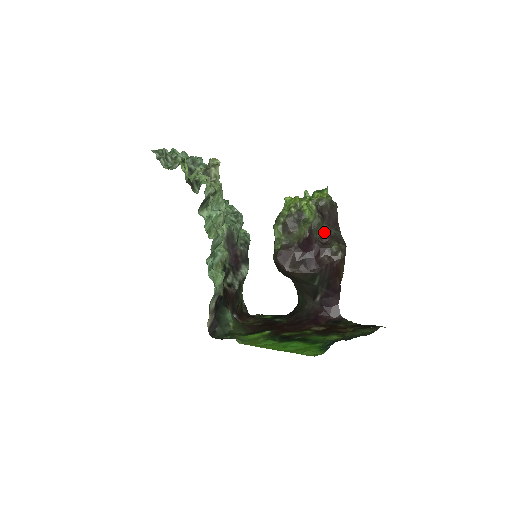
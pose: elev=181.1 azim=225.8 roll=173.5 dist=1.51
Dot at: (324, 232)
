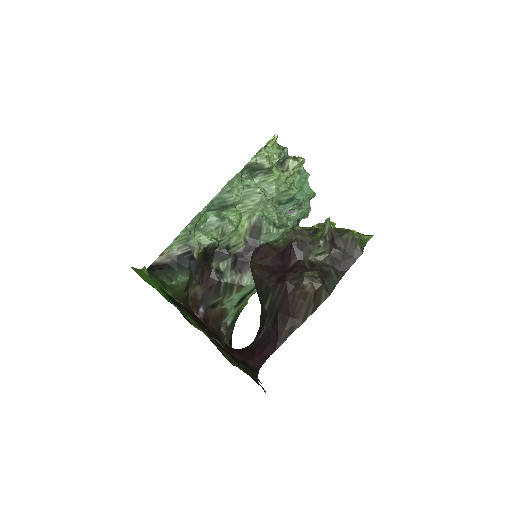
Dot at: (320, 262)
